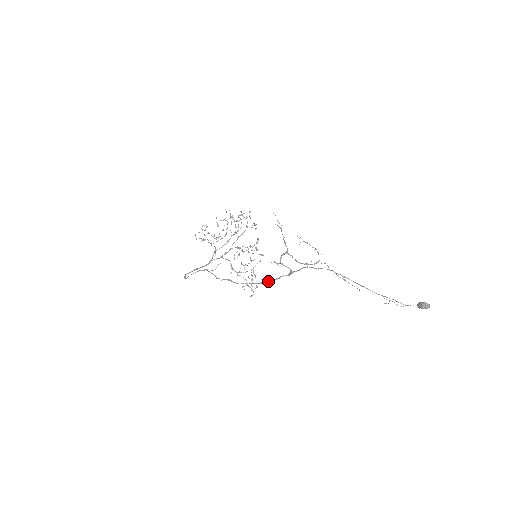
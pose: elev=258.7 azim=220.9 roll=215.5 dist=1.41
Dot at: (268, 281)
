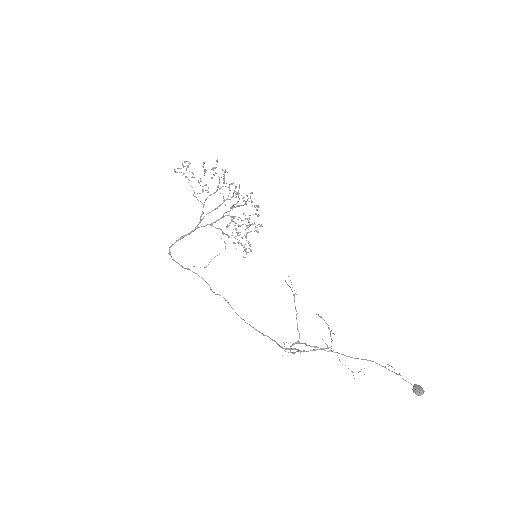
Dot at: (272, 340)
